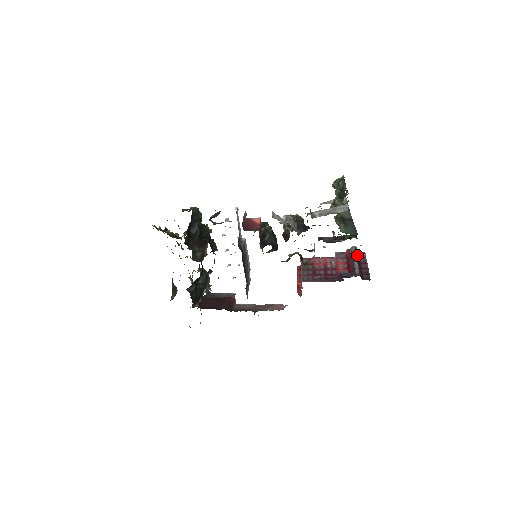
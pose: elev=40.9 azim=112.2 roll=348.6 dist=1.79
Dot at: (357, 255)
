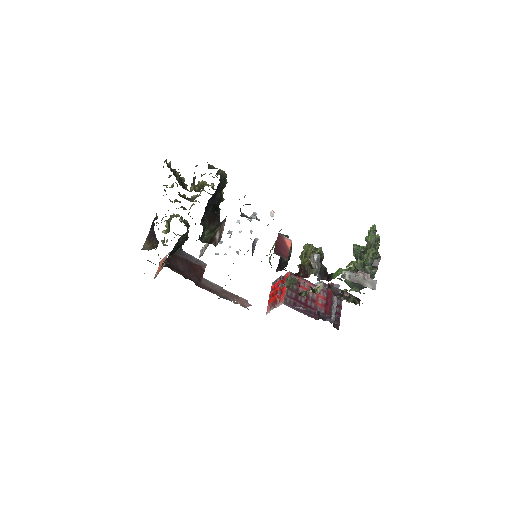
Dot at: occluded
